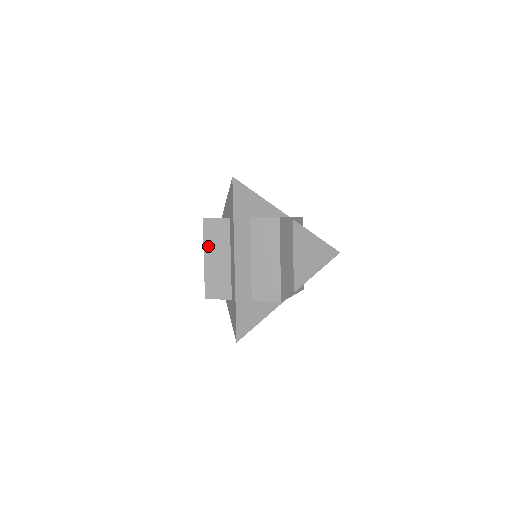
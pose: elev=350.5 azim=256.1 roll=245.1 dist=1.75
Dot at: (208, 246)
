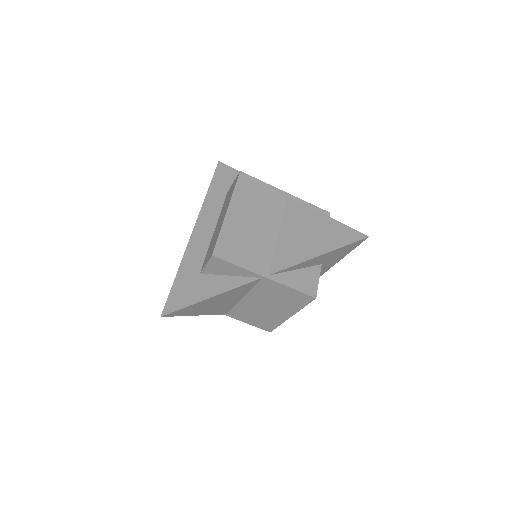
Dot at: occluded
